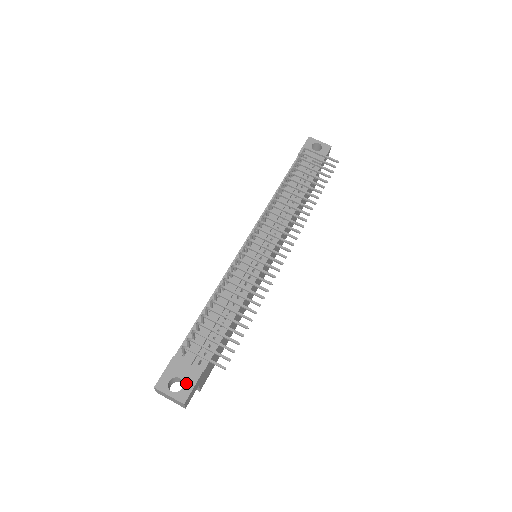
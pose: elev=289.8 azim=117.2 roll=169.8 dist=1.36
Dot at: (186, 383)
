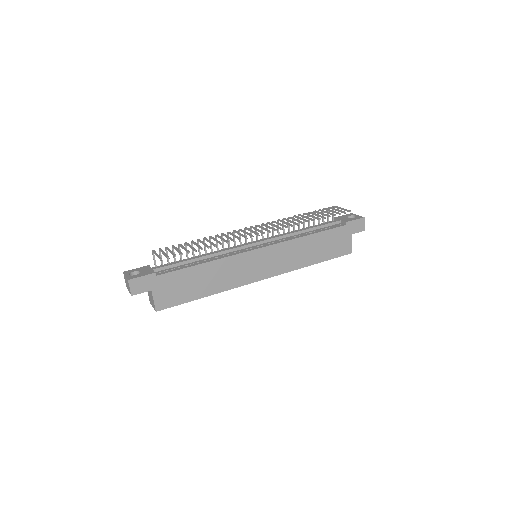
Dot at: (140, 274)
